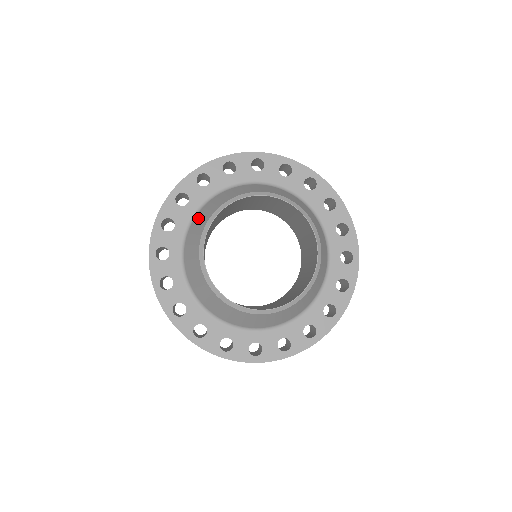
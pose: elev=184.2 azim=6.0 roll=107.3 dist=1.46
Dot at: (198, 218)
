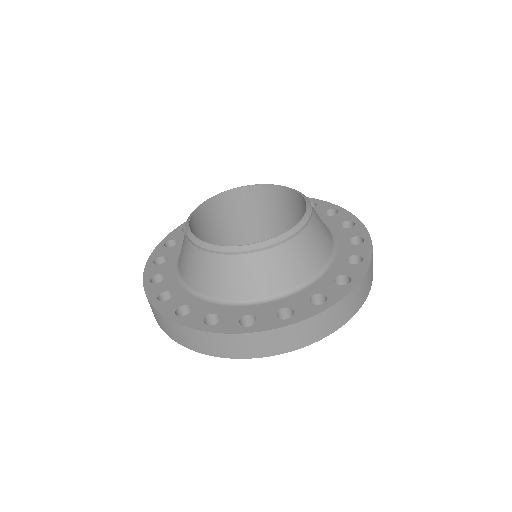
Dot at: occluded
